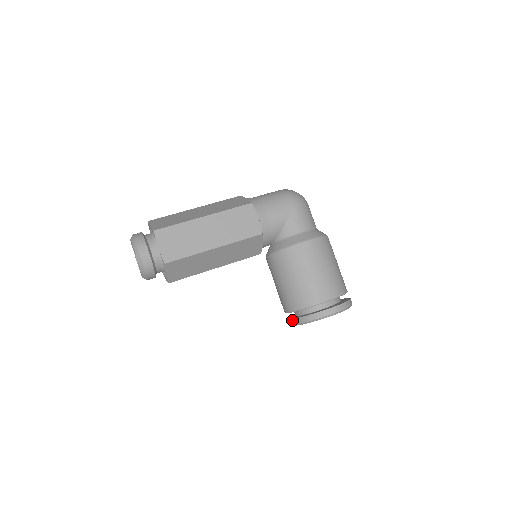
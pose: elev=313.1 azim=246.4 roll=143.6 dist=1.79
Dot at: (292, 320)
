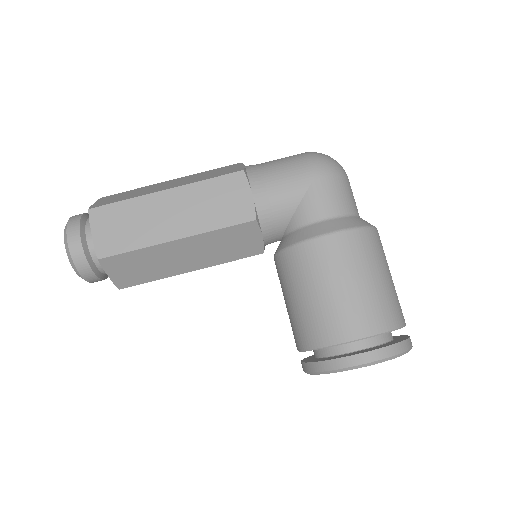
Dot at: (303, 364)
